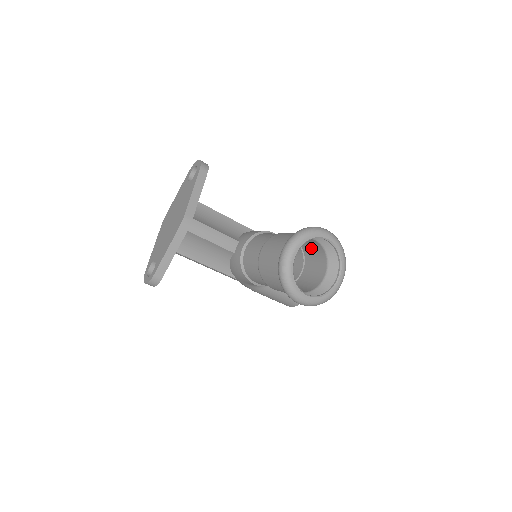
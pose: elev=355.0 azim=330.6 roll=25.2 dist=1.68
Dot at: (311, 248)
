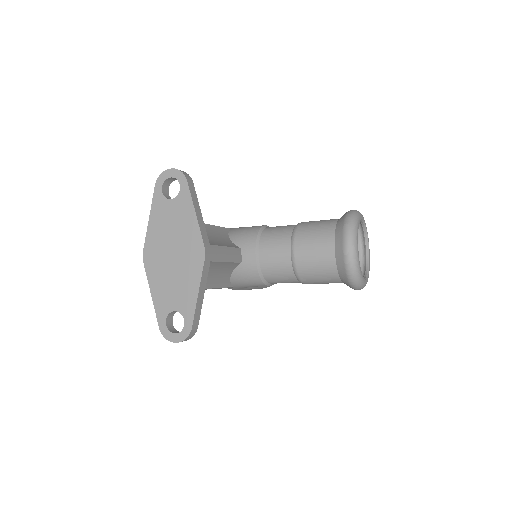
Dot at: occluded
